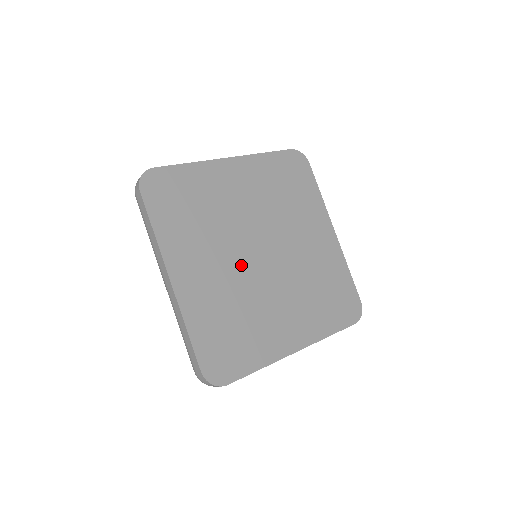
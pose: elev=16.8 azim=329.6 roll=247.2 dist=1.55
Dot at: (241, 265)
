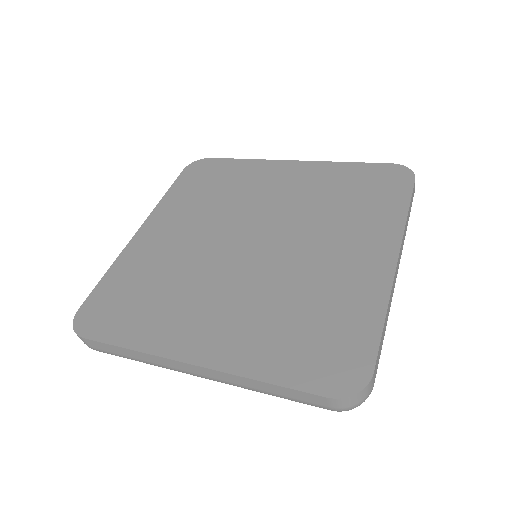
Dot at: (244, 273)
